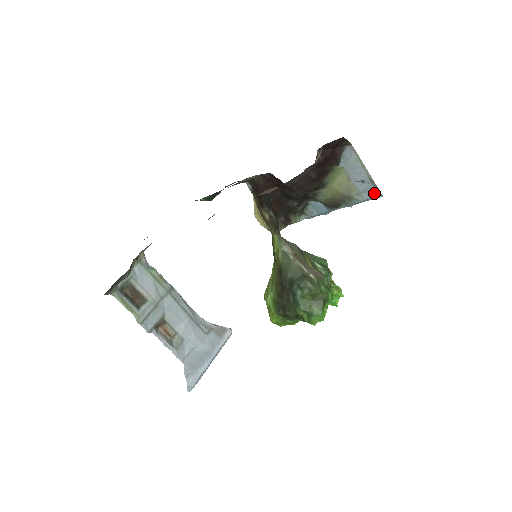
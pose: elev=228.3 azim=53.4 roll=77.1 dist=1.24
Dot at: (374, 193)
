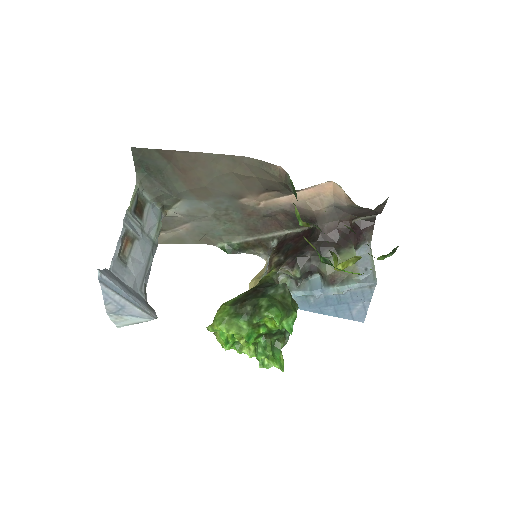
Dot at: (371, 280)
